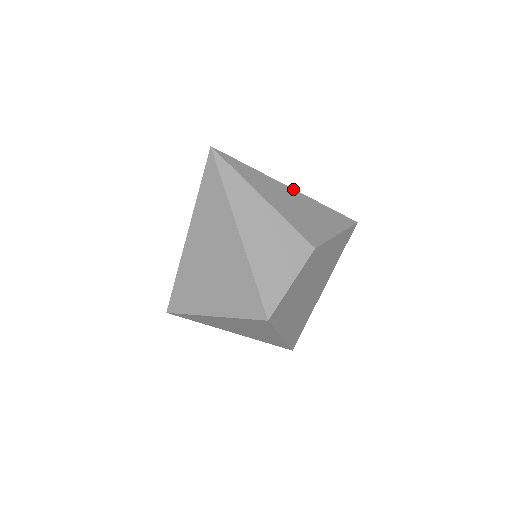
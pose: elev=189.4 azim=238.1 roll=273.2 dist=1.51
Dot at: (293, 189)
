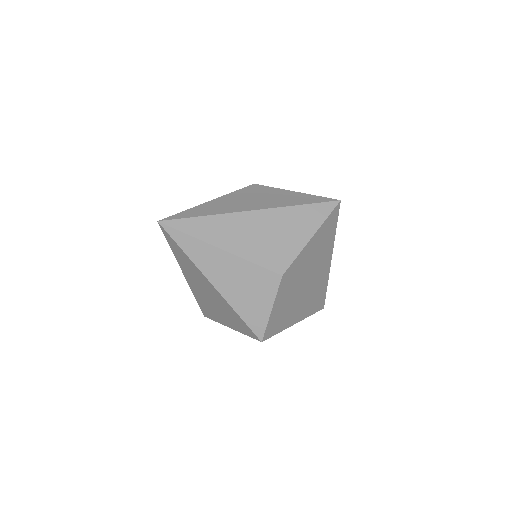
Dot at: (254, 210)
